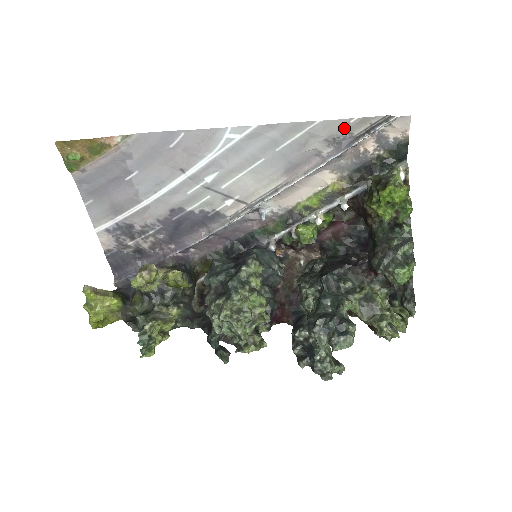
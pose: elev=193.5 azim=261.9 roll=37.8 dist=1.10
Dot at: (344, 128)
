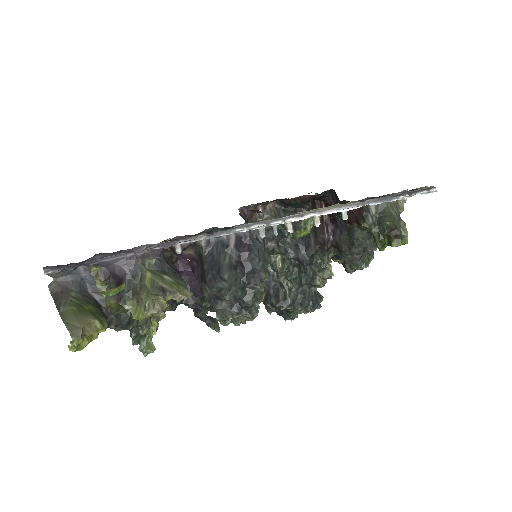
Dot at: occluded
